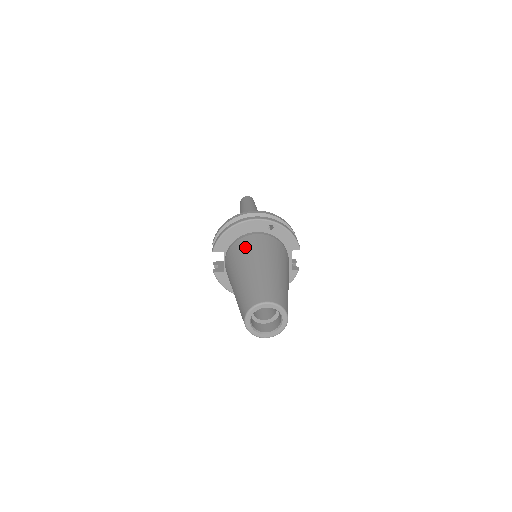
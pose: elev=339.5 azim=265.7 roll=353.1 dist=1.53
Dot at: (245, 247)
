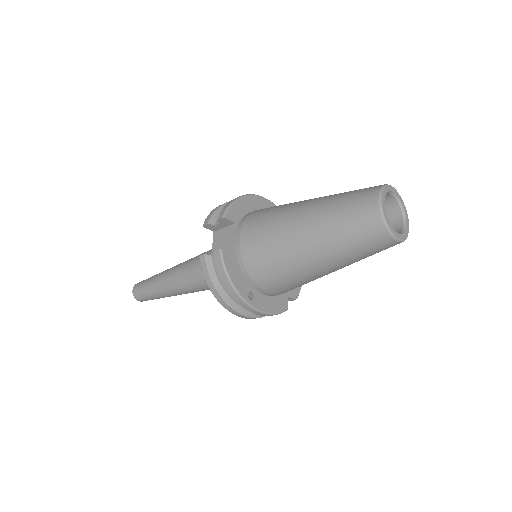
Dot at: (279, 205)
